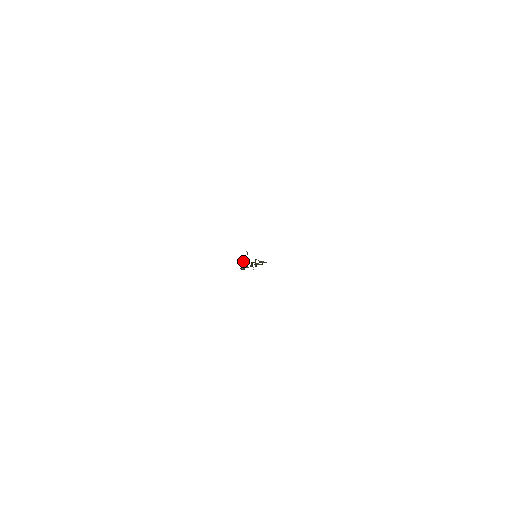
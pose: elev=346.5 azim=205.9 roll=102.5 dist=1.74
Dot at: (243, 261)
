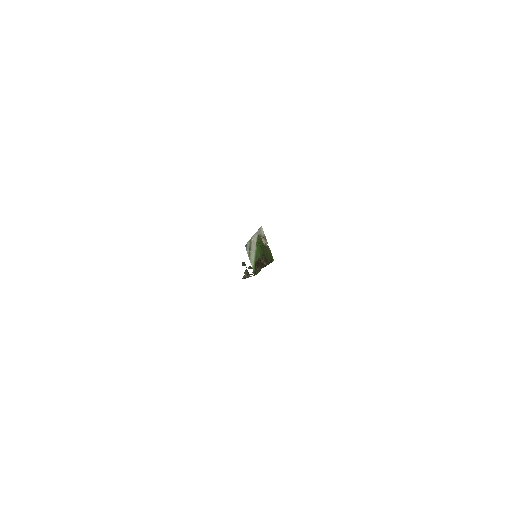
Dot at: (244, 262)
